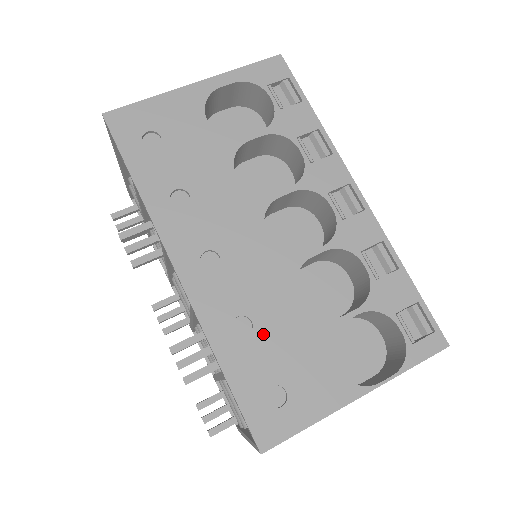
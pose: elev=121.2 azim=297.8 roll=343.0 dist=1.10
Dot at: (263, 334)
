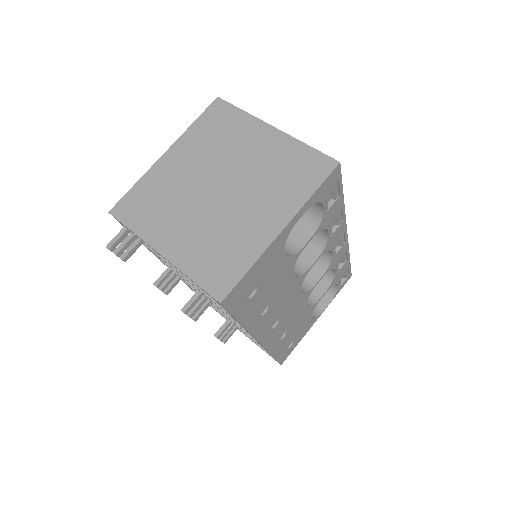
Dot at: (290, 331)
